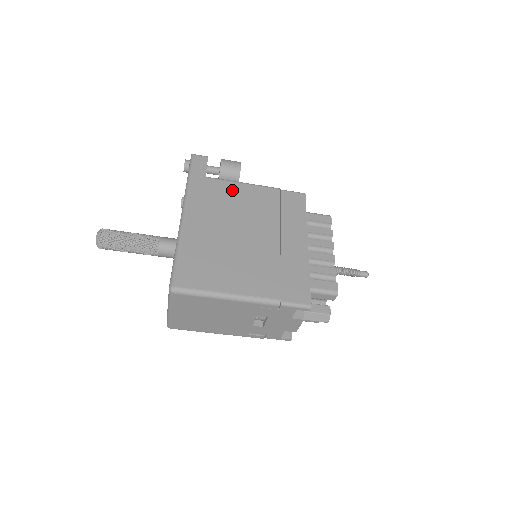
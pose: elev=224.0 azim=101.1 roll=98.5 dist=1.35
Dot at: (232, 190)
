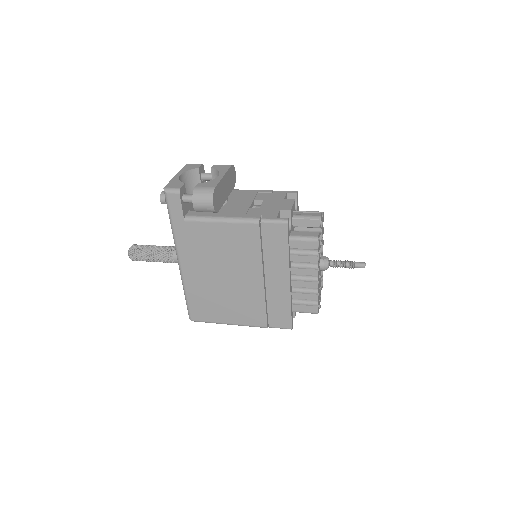
Dot at: (212, 232)
